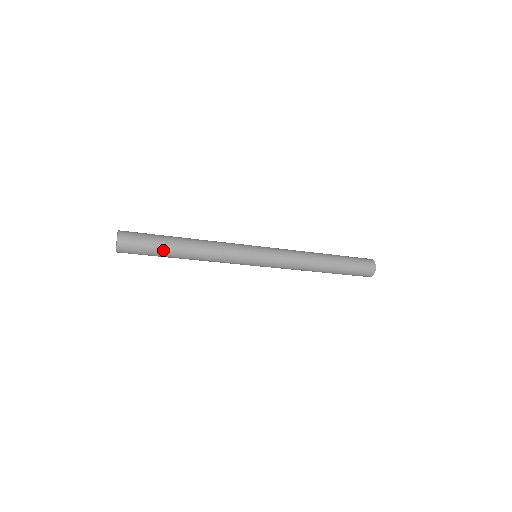
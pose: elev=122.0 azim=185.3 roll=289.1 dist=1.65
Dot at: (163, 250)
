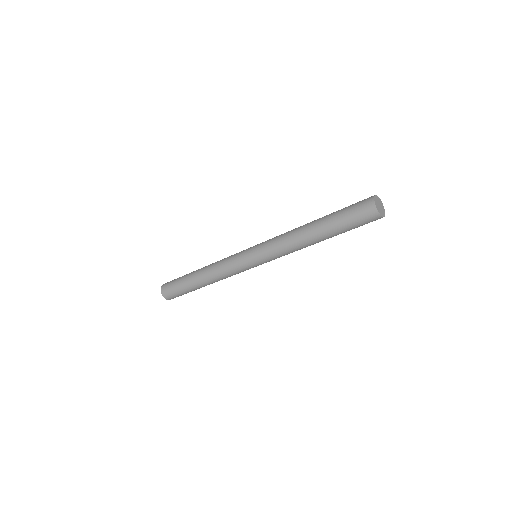
Dot at: (185, 278)
